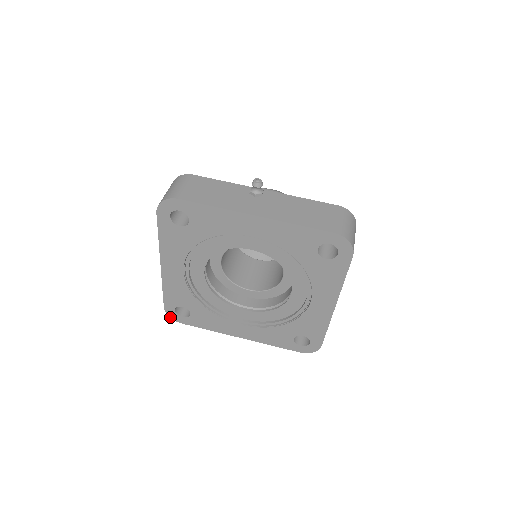
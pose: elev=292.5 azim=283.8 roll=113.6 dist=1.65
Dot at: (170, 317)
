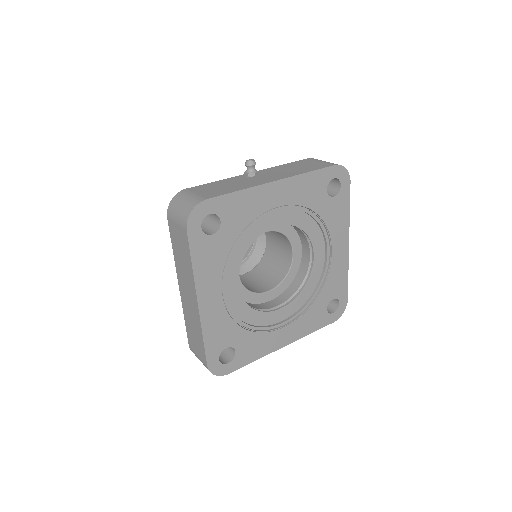
Dot at: occluded
